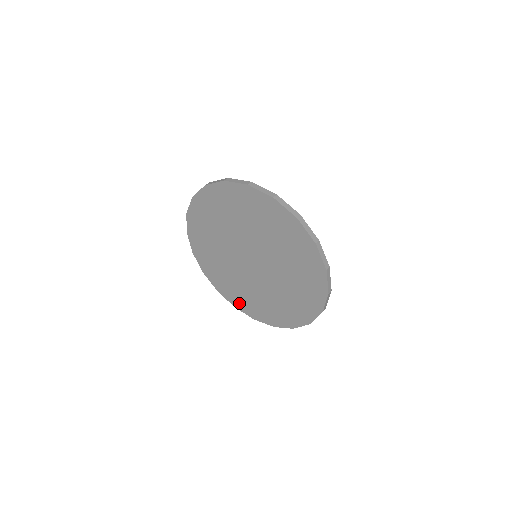
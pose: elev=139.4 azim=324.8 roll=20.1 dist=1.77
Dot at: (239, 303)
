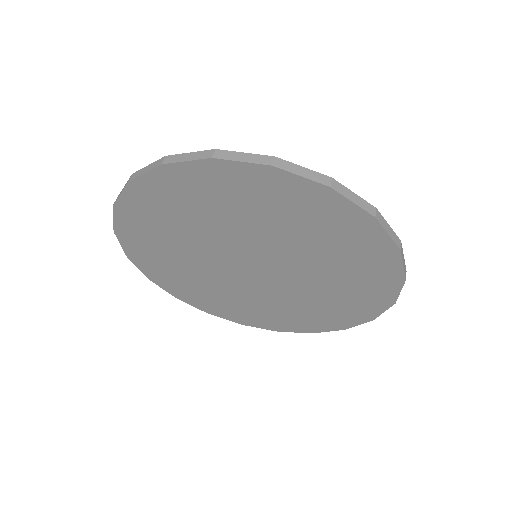
Dot at: (189, 297)
